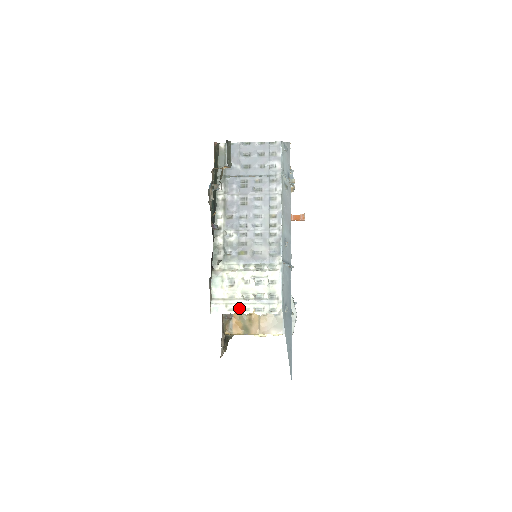
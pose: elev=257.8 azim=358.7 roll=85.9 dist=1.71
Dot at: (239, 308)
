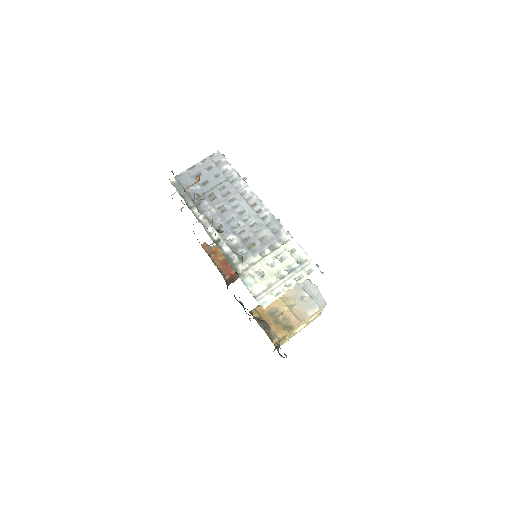
Dot at: (283, 288)
